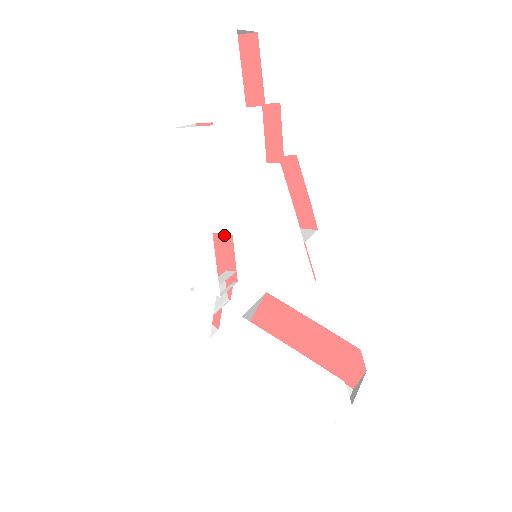
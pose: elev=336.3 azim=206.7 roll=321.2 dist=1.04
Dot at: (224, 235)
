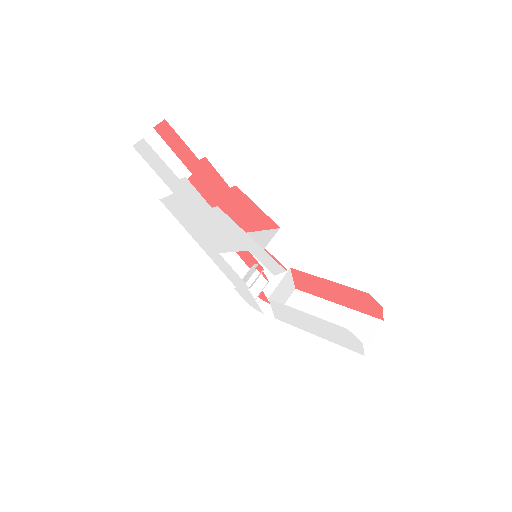
Dot at: occluded
